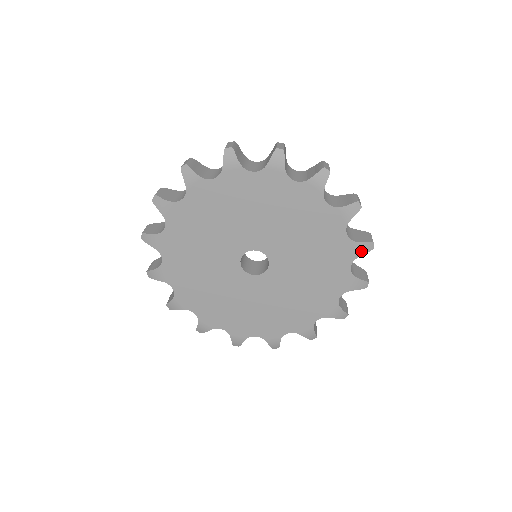
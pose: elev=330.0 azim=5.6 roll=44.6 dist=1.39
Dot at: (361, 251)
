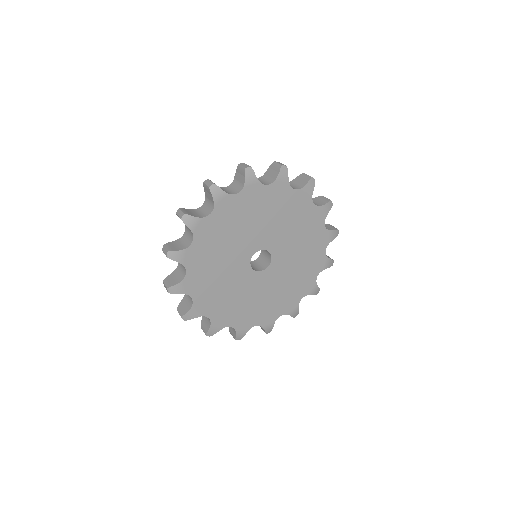
Dot at: (332, 237)
